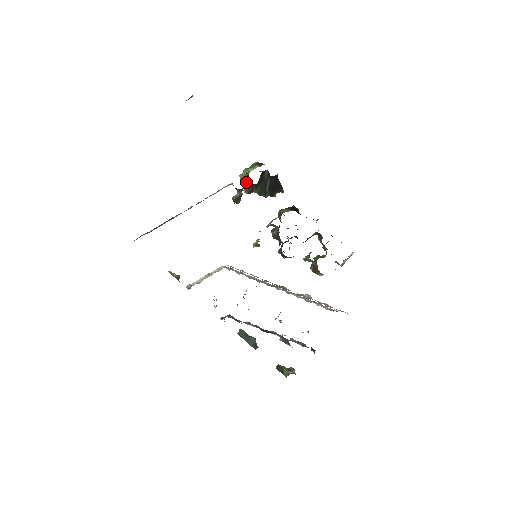
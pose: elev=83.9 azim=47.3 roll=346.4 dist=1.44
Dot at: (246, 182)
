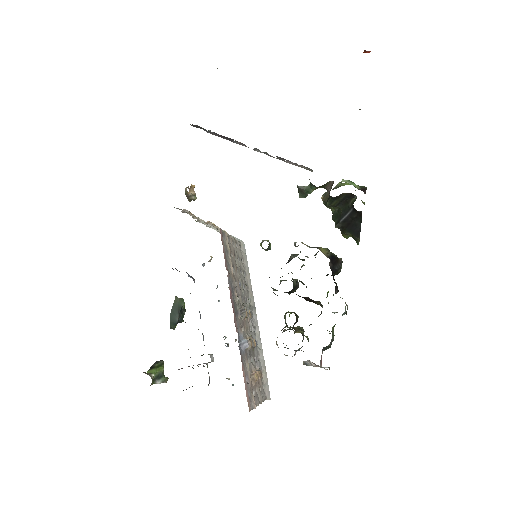
Dot at: (328, 186)
